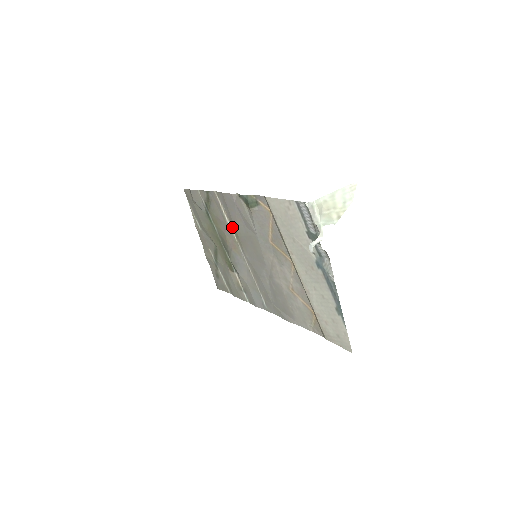
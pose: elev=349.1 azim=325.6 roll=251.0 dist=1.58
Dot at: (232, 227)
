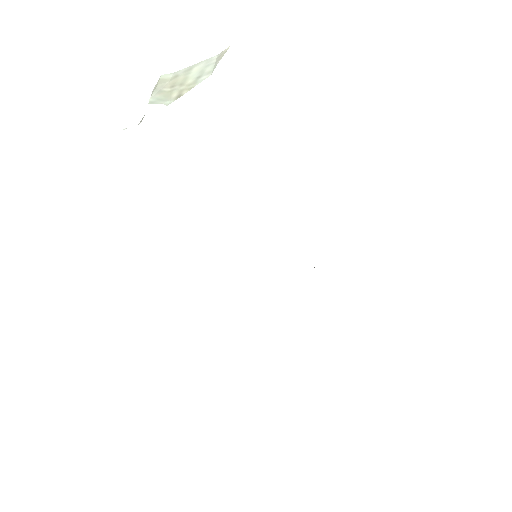
Dot at: occluded
